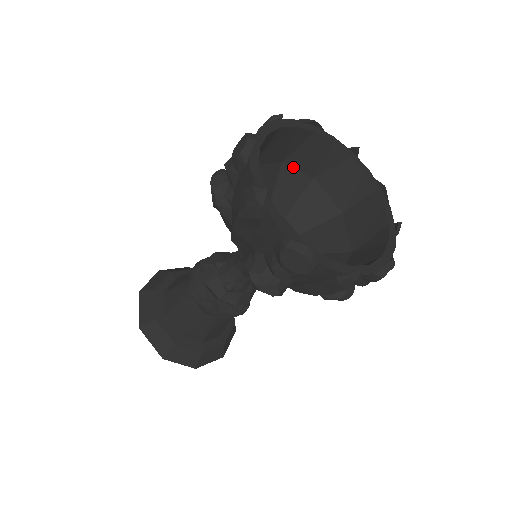
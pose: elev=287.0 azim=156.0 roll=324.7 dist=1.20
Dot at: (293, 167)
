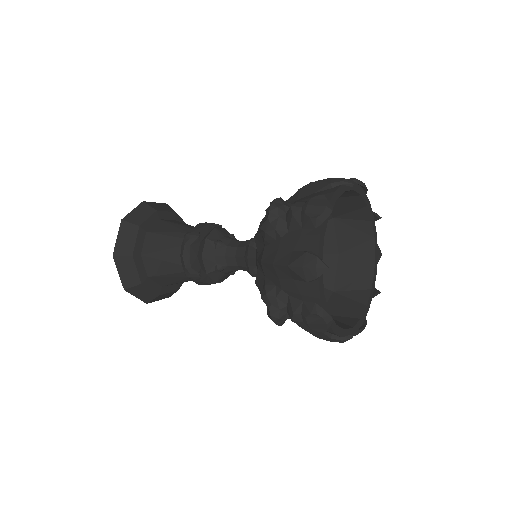
Dot at: occluded
